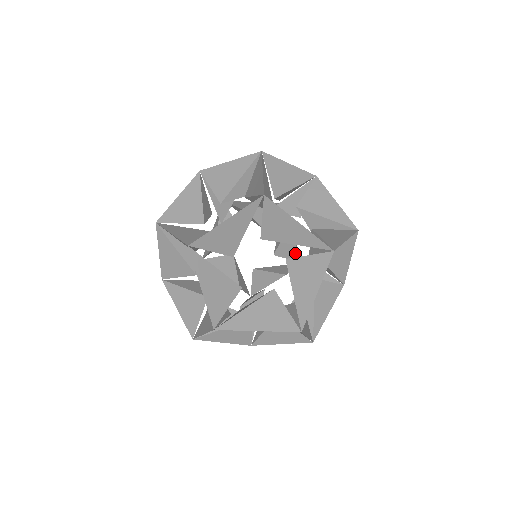
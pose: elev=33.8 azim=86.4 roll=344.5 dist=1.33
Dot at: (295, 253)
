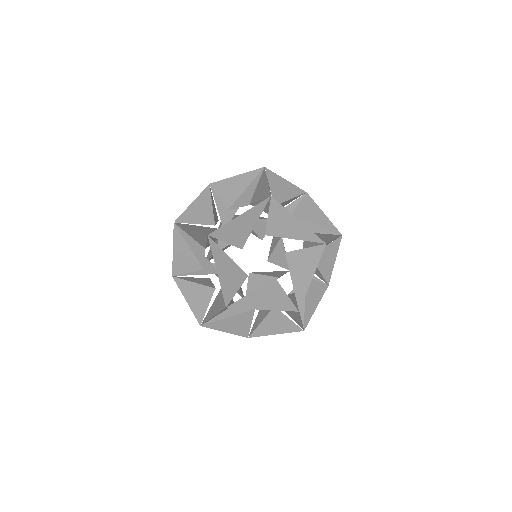
Dot at: (295, 198)
